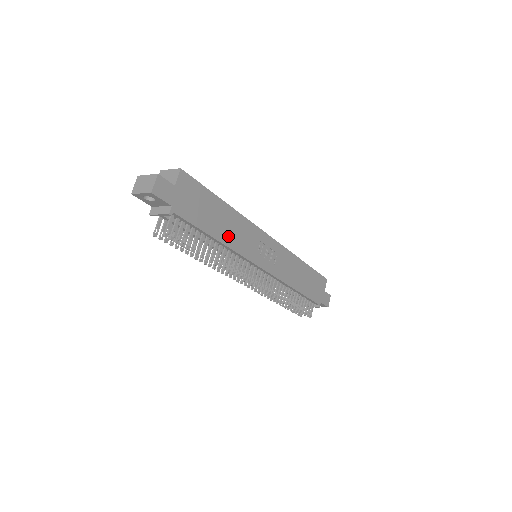
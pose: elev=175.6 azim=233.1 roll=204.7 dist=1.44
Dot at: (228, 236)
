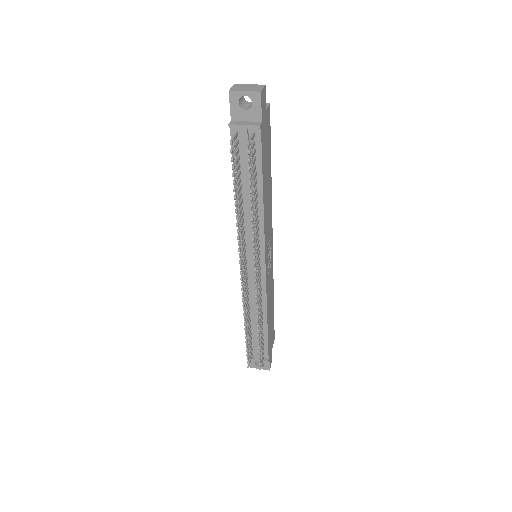
Dot at: (265, 202)
